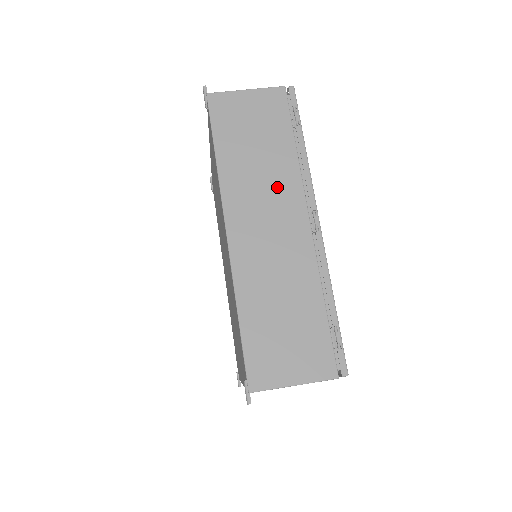
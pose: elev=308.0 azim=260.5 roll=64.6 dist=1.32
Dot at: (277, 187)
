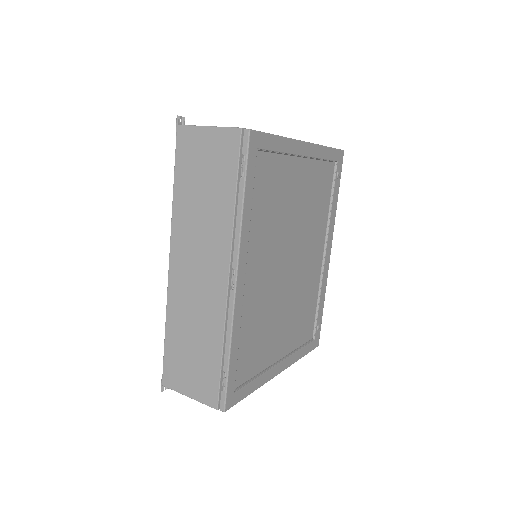
Dot at: (211, 236)
